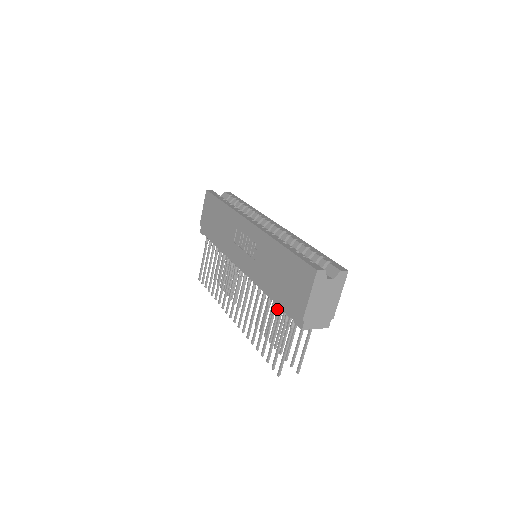
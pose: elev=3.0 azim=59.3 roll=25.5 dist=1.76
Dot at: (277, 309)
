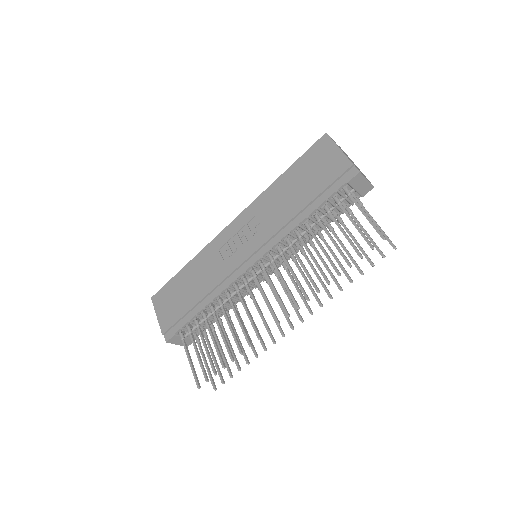
Dot at: (318, 256)
